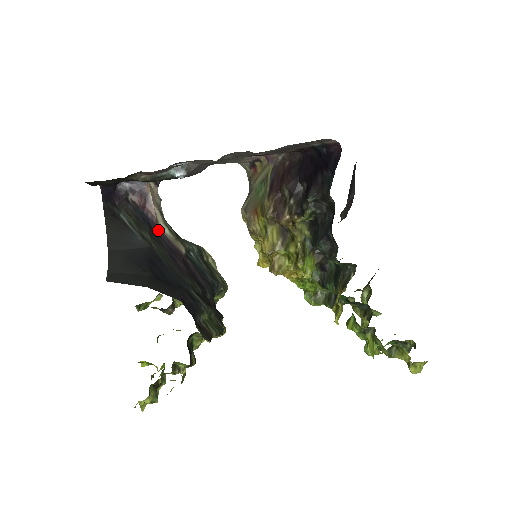
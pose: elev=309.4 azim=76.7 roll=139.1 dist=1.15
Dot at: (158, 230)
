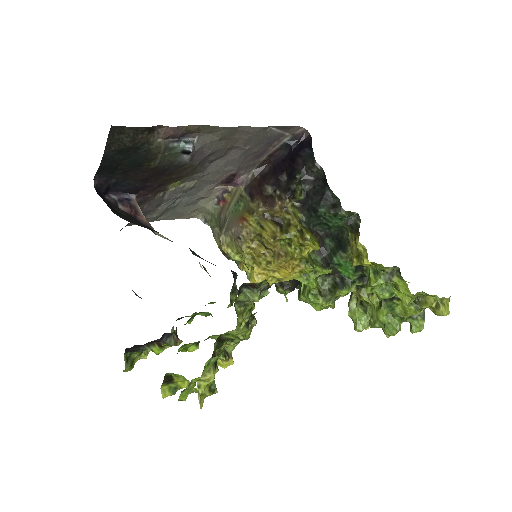
Dot at: (156, 233)
